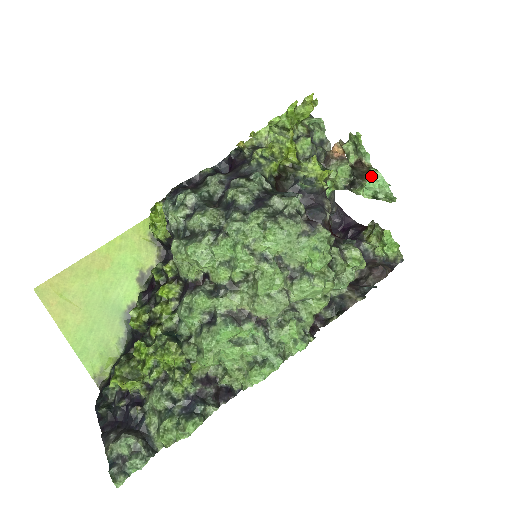
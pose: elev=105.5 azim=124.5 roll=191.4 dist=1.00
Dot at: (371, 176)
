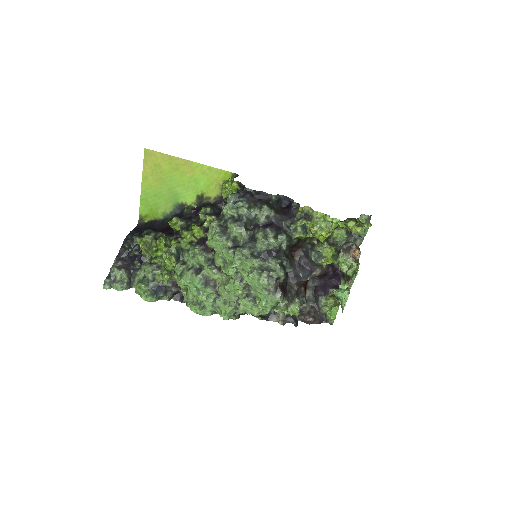
Dot at: (343, 293)
